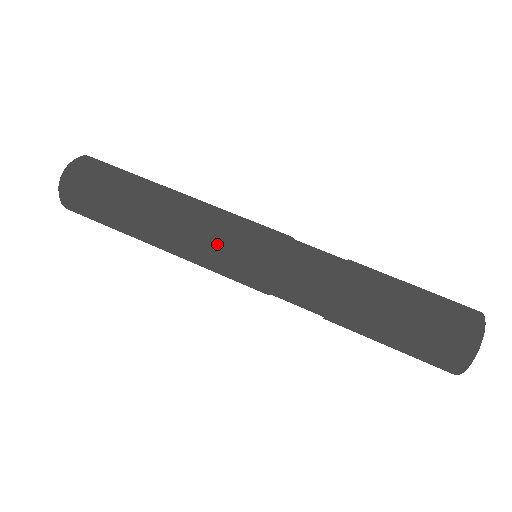
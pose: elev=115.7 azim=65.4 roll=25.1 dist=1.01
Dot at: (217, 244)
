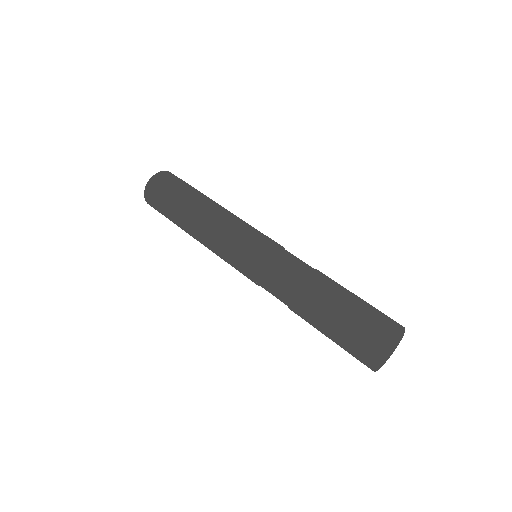
Dot at: (235, 230)
